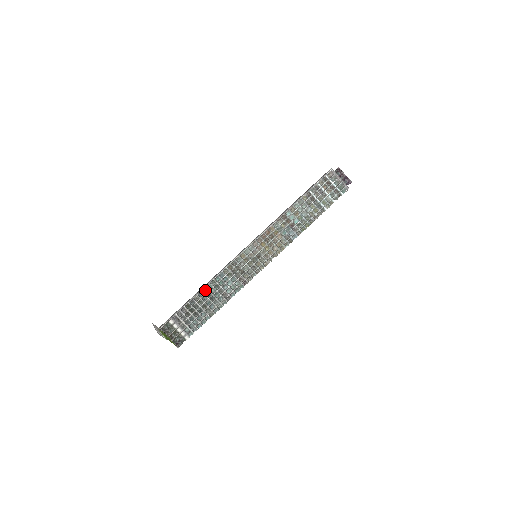
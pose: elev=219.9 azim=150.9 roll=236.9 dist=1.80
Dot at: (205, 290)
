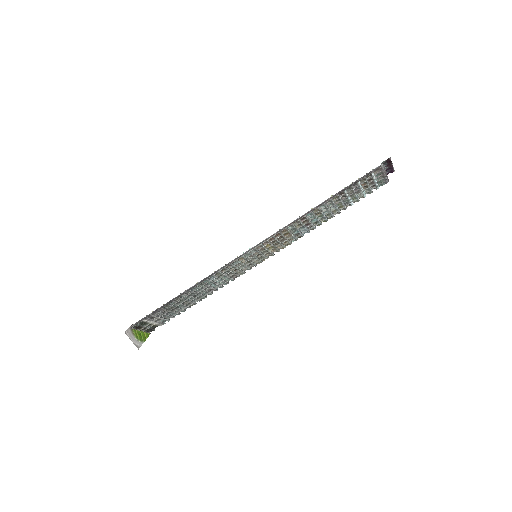
Dot at: (188, 291)
